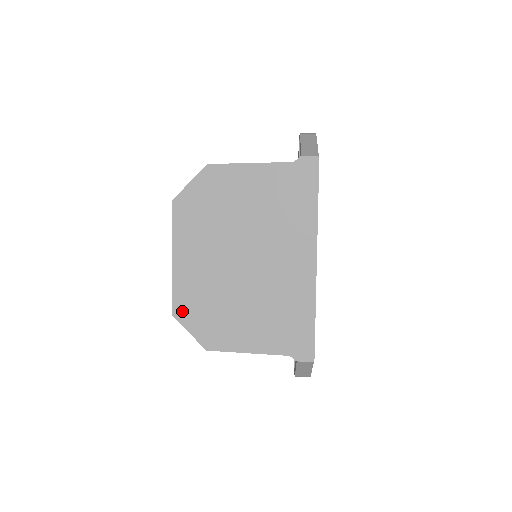
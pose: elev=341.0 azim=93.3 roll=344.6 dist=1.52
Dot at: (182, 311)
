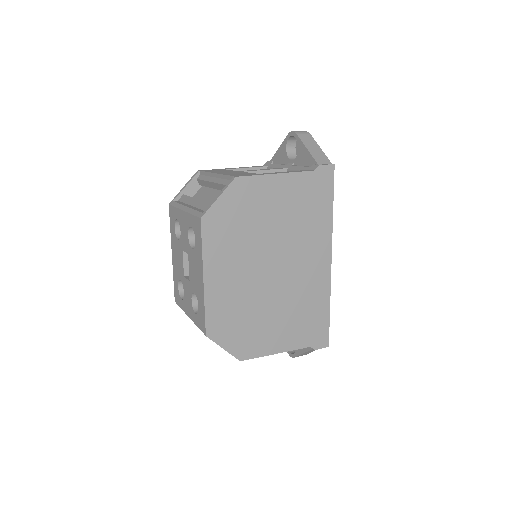
Dot at: (216, 330)
